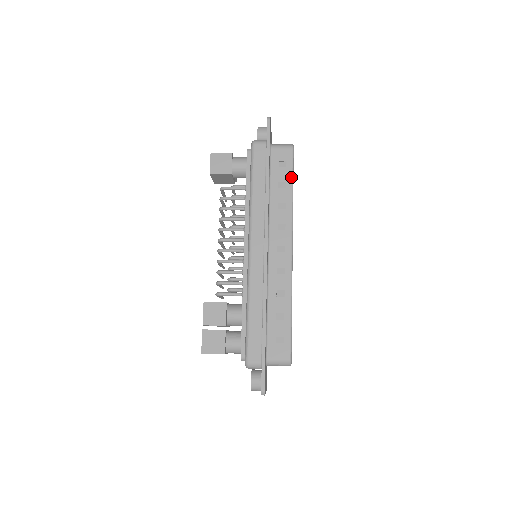
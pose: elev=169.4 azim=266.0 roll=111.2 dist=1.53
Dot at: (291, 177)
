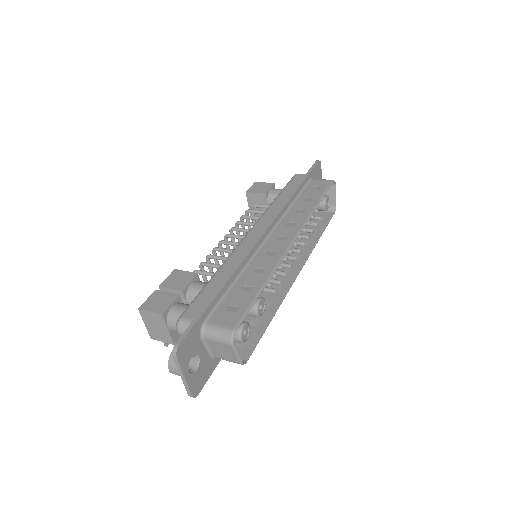
Dot at: (321, 196)
